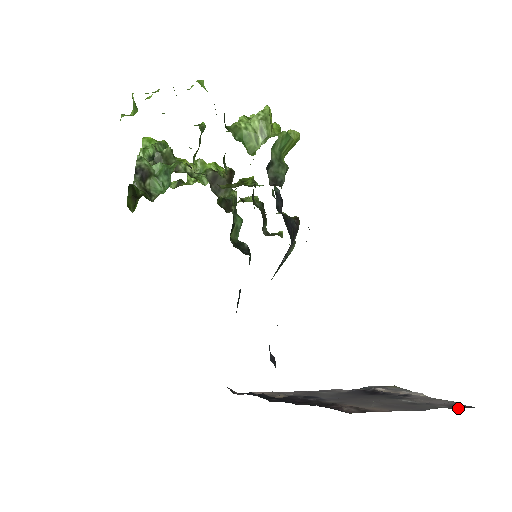
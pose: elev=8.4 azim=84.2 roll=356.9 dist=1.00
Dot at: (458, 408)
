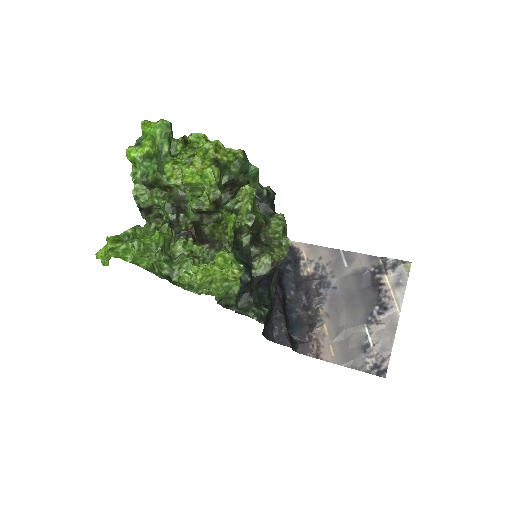
Dot at: (372, 374)
